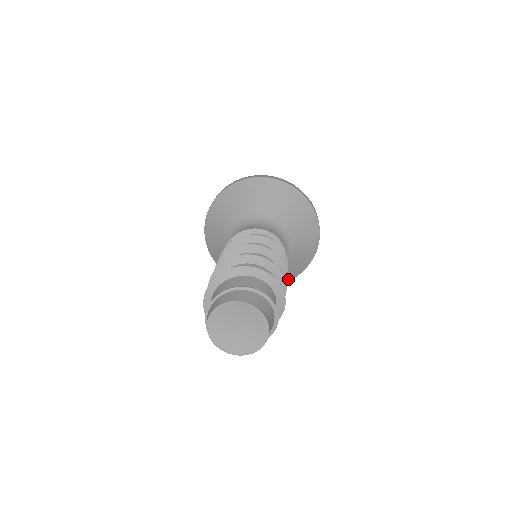
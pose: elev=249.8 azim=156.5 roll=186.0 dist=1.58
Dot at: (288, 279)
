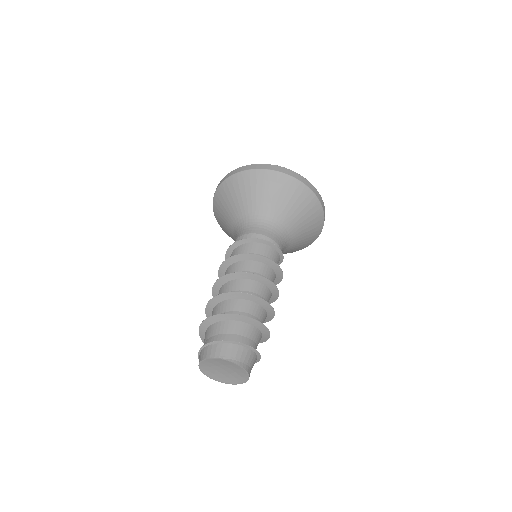
Dot at: (308, 245)
